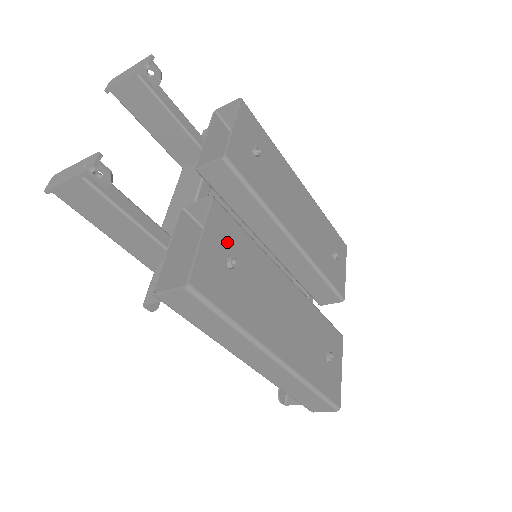
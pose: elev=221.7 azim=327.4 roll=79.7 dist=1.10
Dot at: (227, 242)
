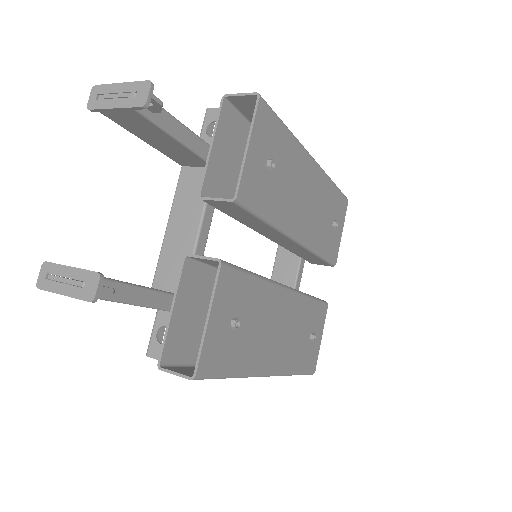
Dot at: (232, 302)
